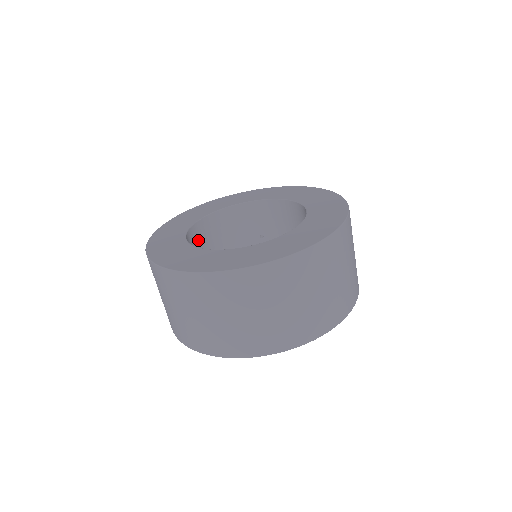
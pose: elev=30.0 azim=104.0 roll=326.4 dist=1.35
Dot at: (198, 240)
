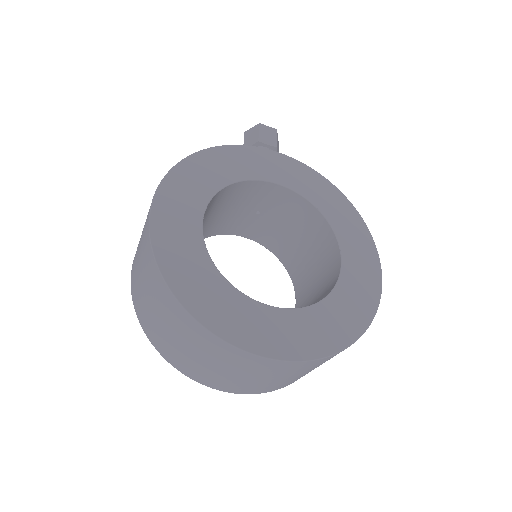
Dot at: occluded
